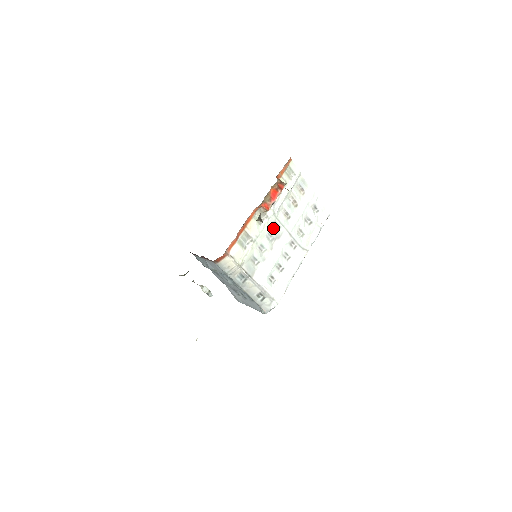
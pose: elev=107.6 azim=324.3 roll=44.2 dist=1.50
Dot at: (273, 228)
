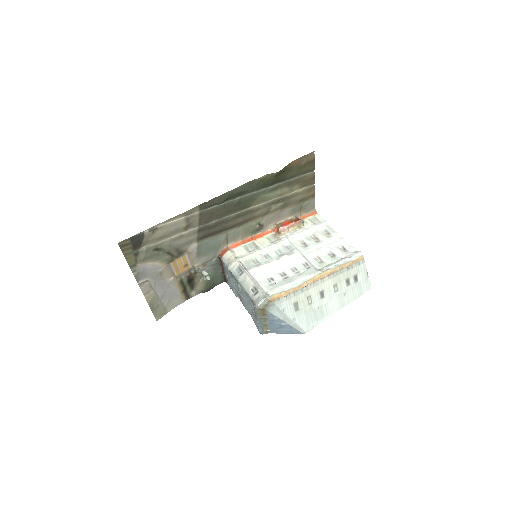
Dot at: (285, 248)
